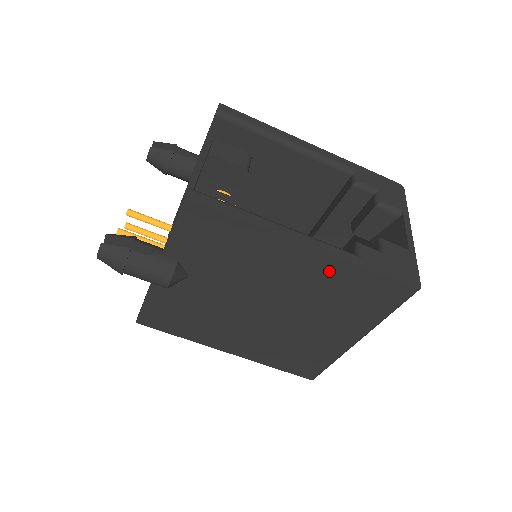
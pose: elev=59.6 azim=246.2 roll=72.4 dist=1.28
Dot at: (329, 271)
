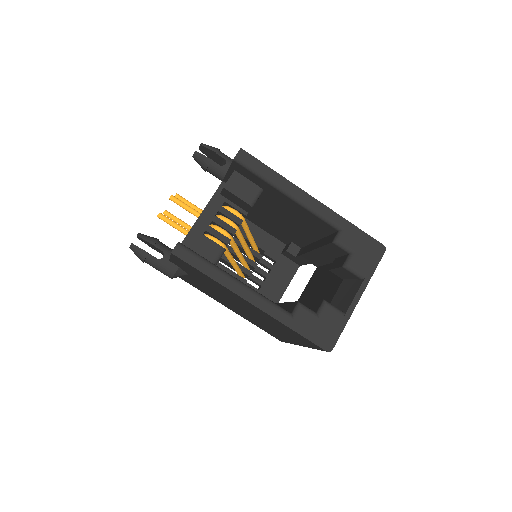
Dot at: (269, 317)
